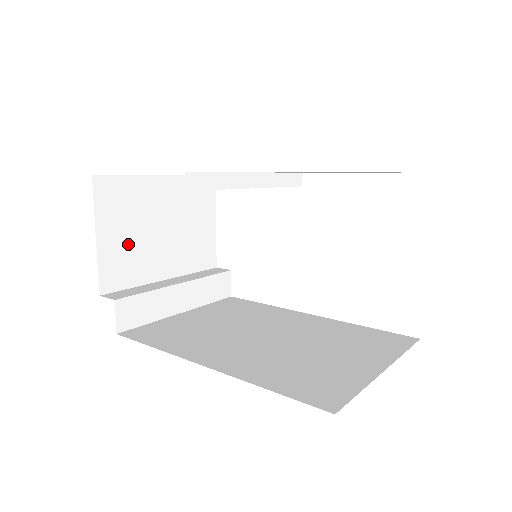
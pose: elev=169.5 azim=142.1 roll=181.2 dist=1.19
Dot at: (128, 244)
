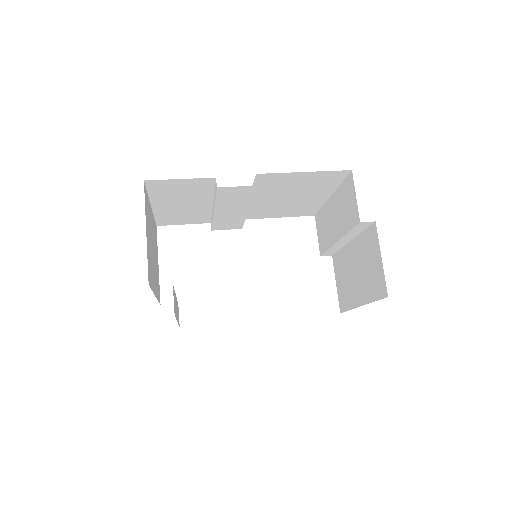
Dot at: (150, 250)
